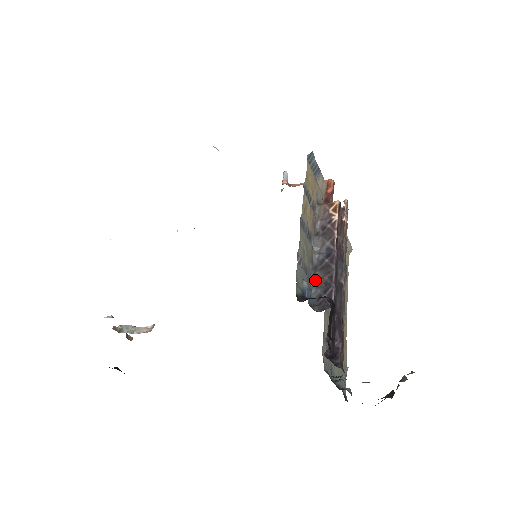
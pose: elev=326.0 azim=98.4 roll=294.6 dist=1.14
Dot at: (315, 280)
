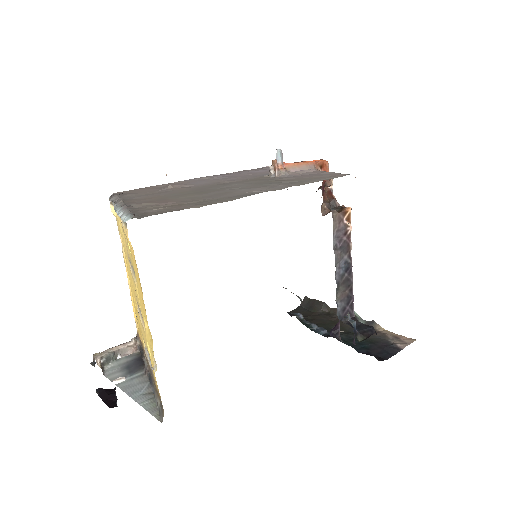
Dot at: (339, 294)
